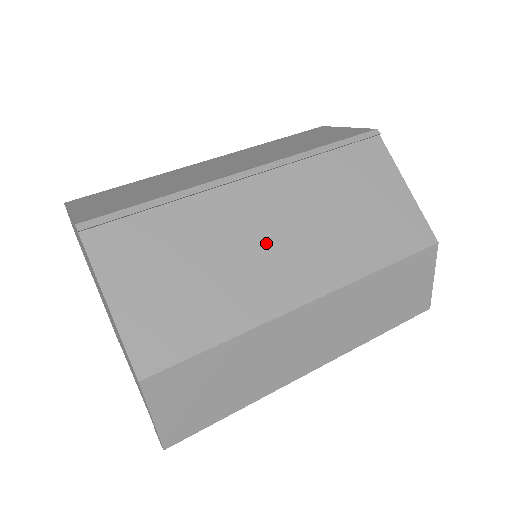
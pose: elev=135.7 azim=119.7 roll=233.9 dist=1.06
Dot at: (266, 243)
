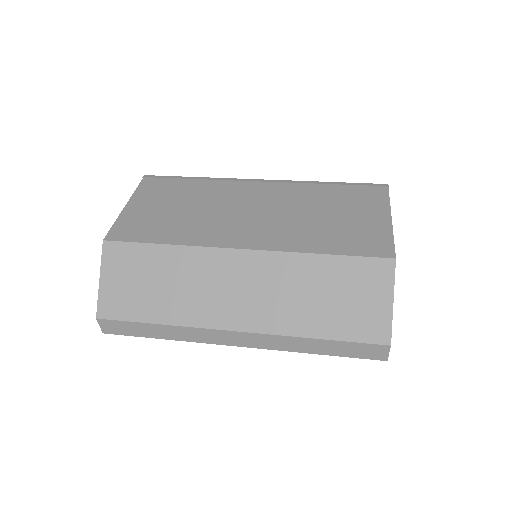
Dot at: (240, 212)
